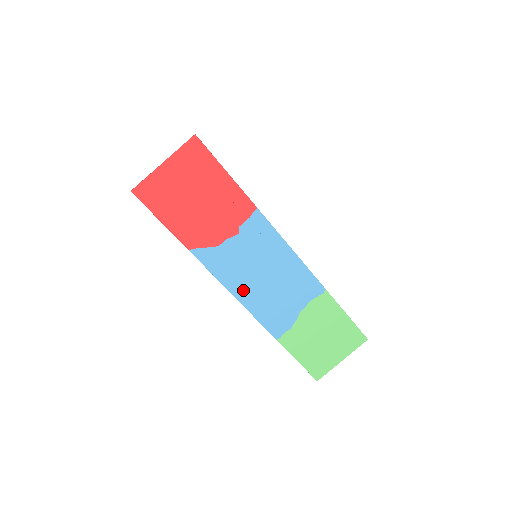
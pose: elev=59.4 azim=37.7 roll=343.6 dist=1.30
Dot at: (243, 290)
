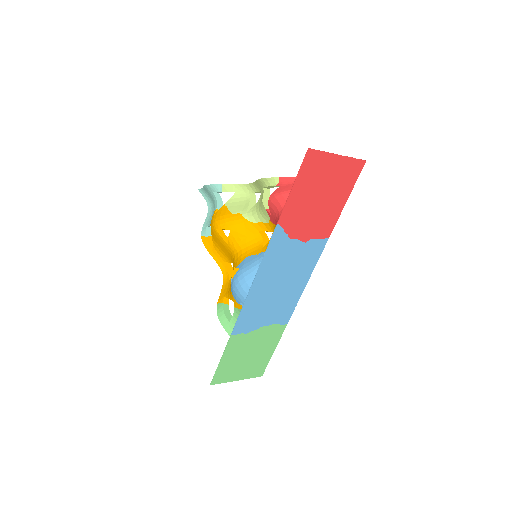
Dot at: (262, 282)
